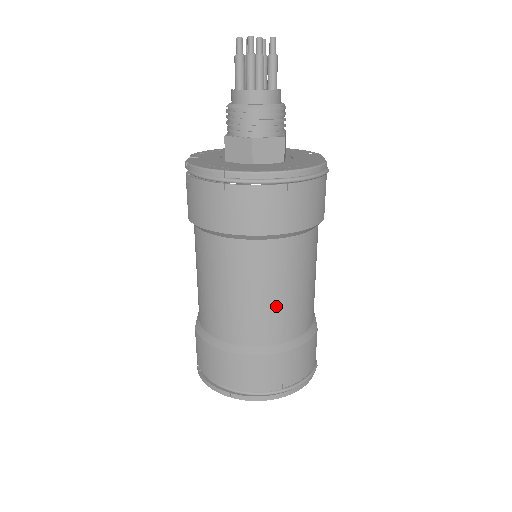
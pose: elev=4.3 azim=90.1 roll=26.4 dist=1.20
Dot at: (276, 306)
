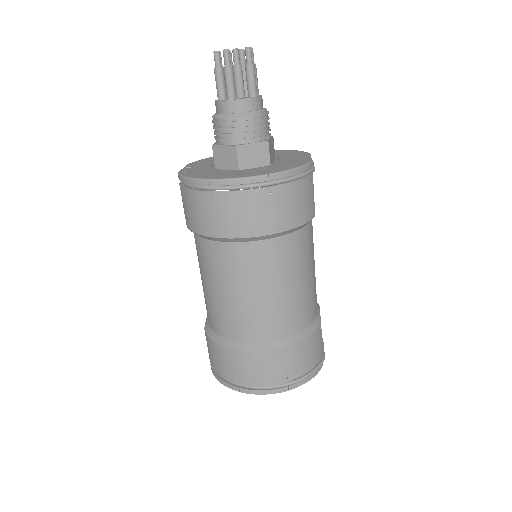
Dot at: (273, 303)
